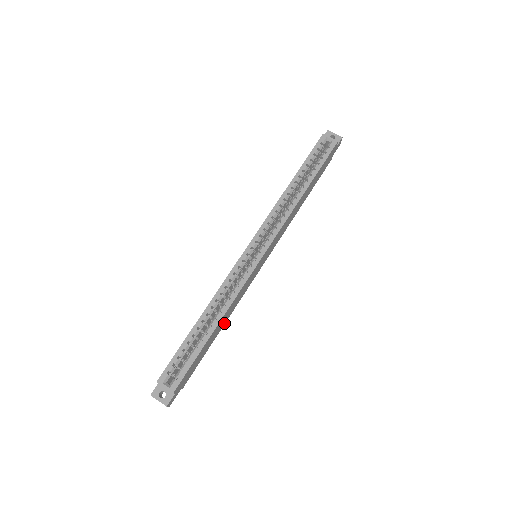
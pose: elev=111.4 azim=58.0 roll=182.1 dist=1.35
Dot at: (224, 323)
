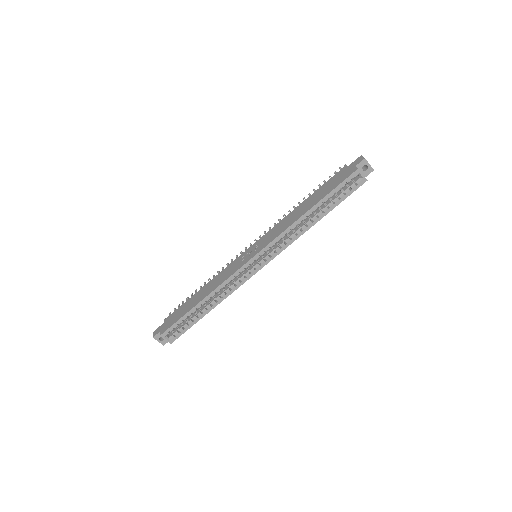
Dot at: occluded
